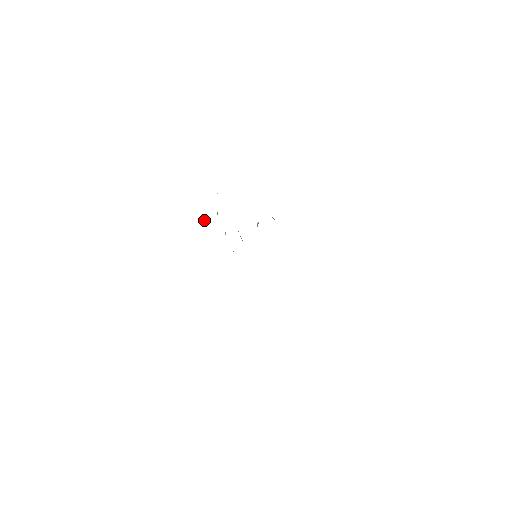
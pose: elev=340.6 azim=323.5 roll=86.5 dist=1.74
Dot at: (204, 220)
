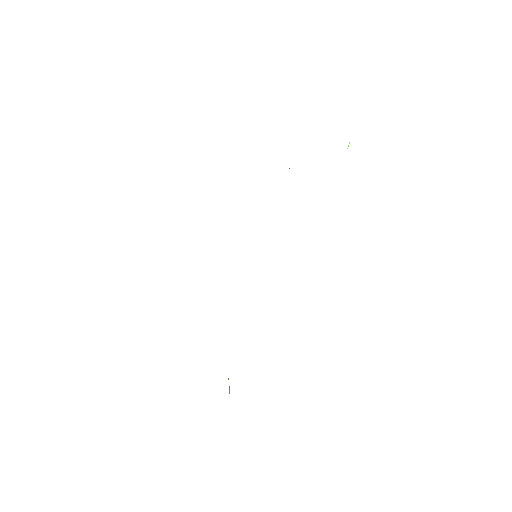
Dot at: occluded
